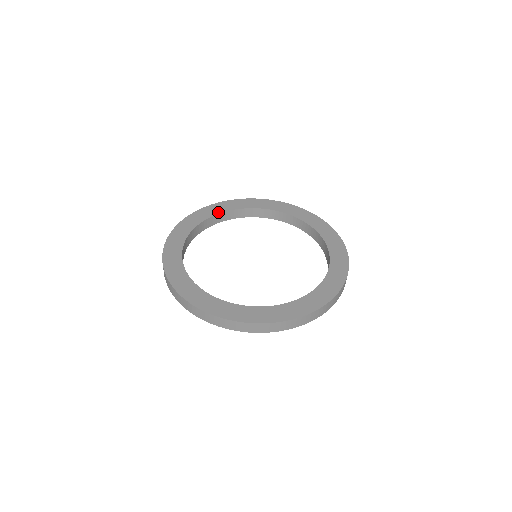
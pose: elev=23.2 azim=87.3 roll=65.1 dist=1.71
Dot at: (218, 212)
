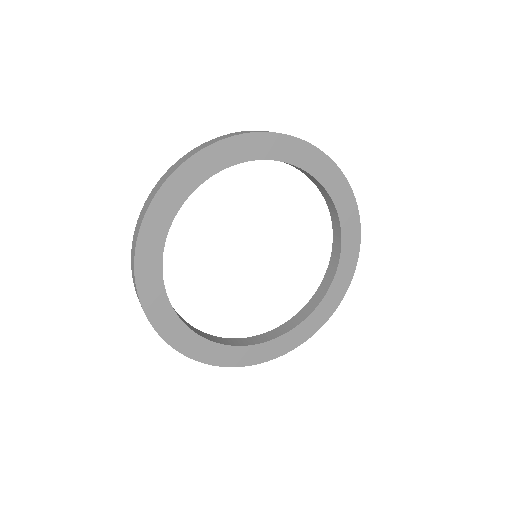
Dot at: (197, 183)
